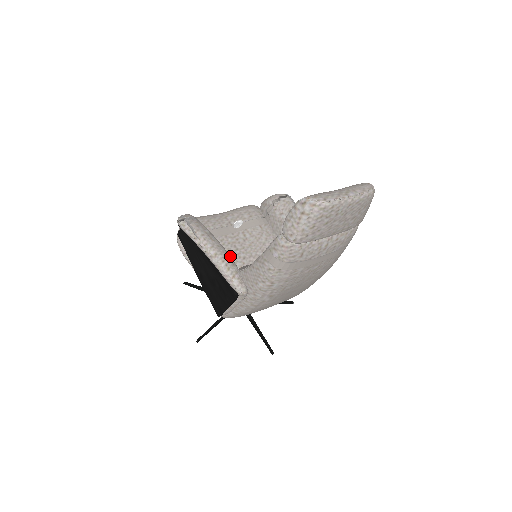
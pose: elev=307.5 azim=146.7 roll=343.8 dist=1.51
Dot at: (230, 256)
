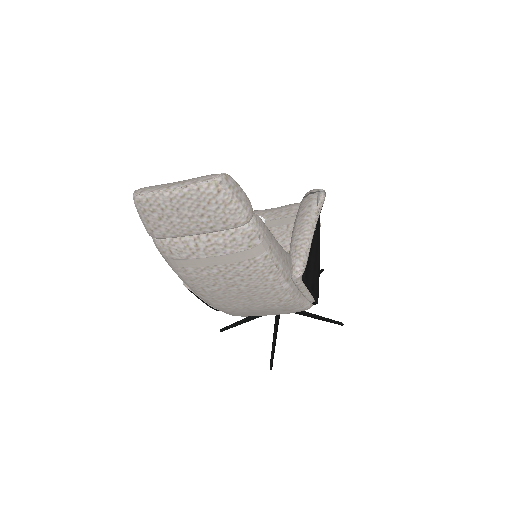
Dot at: occluded
